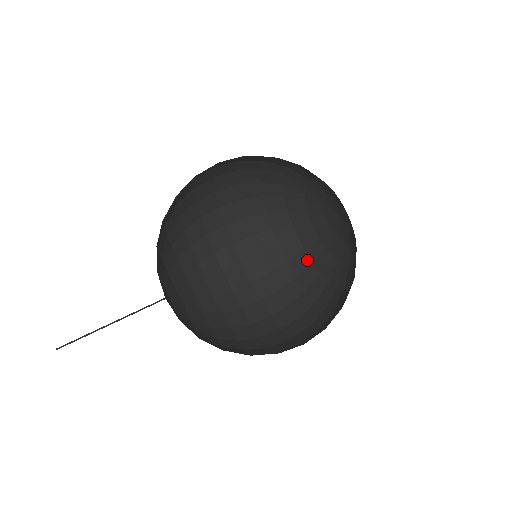
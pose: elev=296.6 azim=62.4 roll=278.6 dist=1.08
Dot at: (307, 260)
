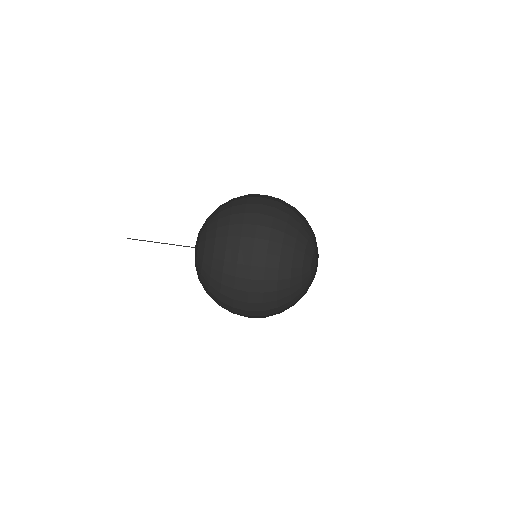
Dot at: (292, 254)
